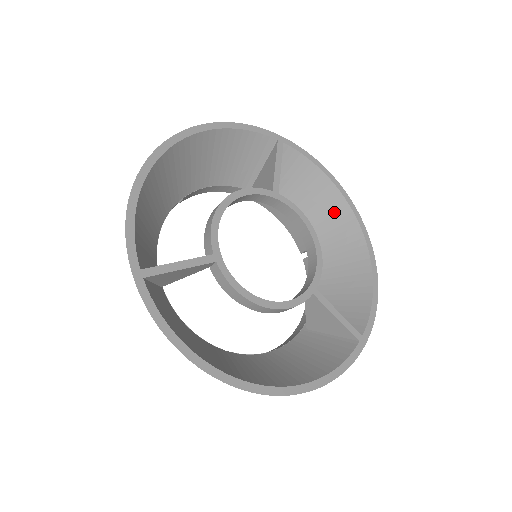
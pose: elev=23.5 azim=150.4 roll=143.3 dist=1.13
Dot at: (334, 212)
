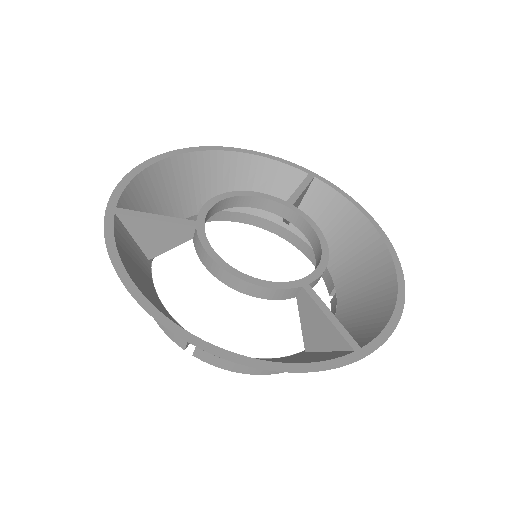
Dot at: (365, 246)
